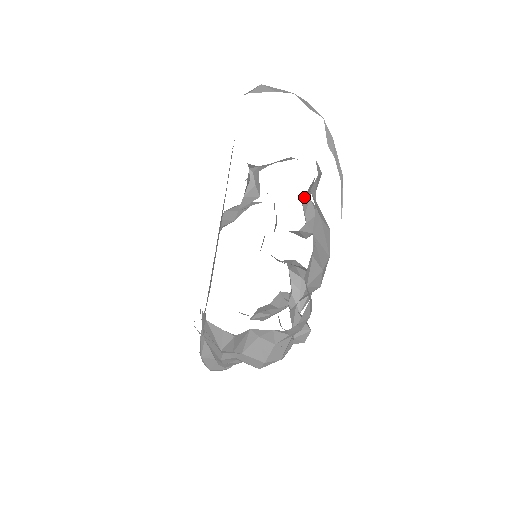
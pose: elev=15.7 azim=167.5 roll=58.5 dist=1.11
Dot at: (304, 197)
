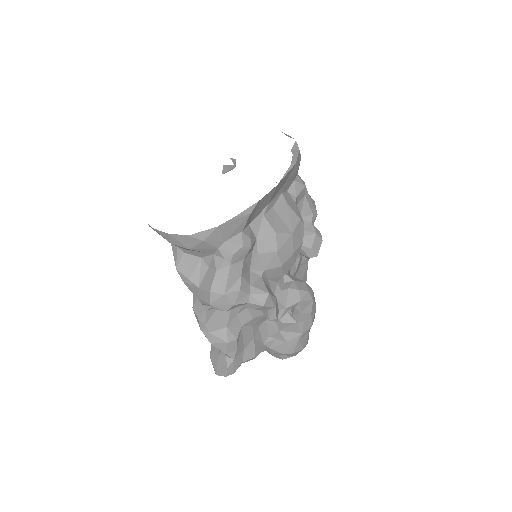
Dot at: (303, 217)
